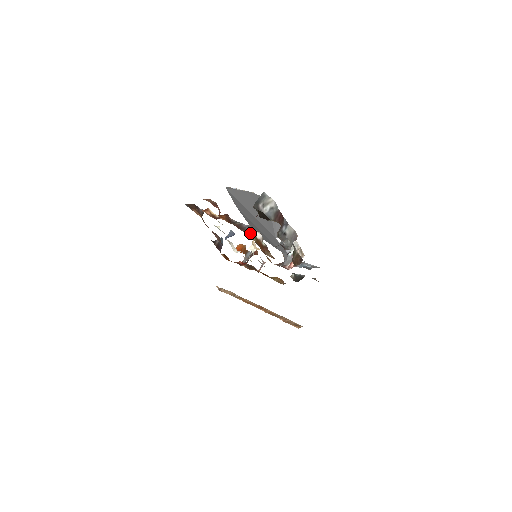
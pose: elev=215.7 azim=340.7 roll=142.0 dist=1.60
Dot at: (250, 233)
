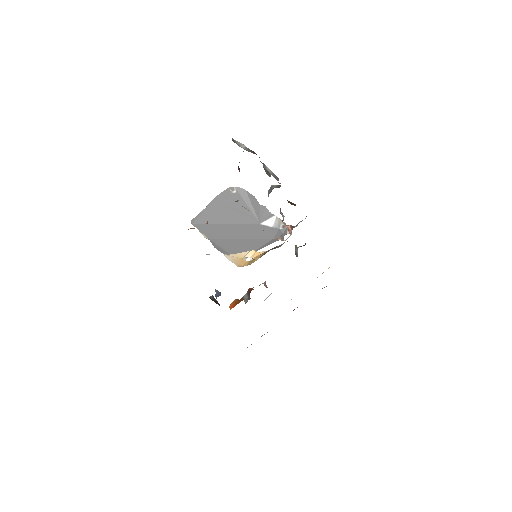
Dot at: occluded
